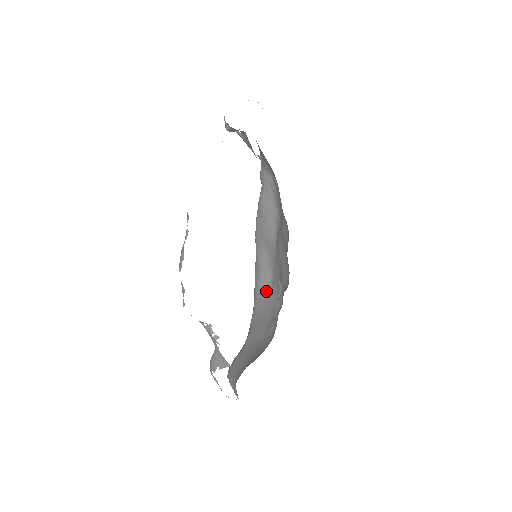
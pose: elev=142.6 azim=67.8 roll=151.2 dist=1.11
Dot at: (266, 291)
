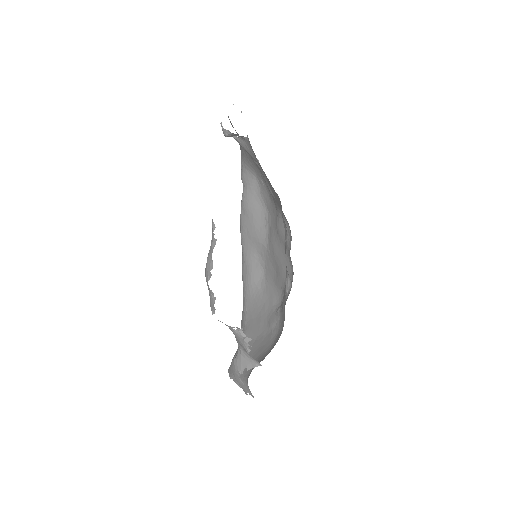
Dot at: (258, 288)
